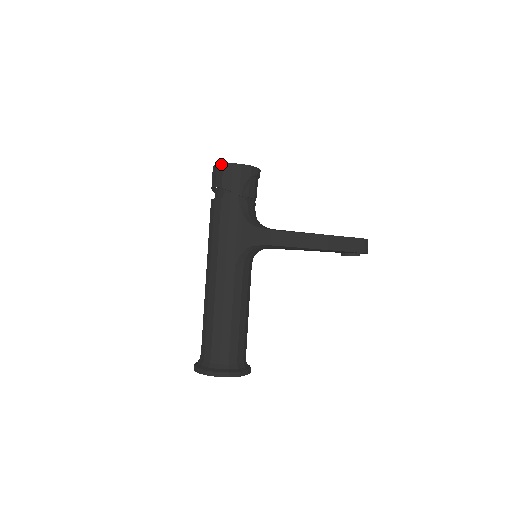
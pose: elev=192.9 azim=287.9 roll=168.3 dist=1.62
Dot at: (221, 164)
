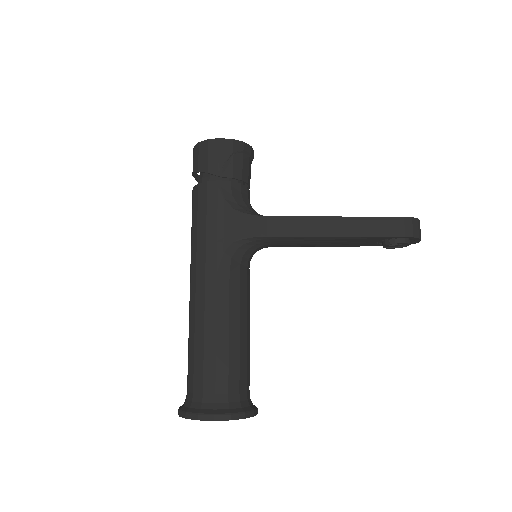
Dot at: (197, 144)
